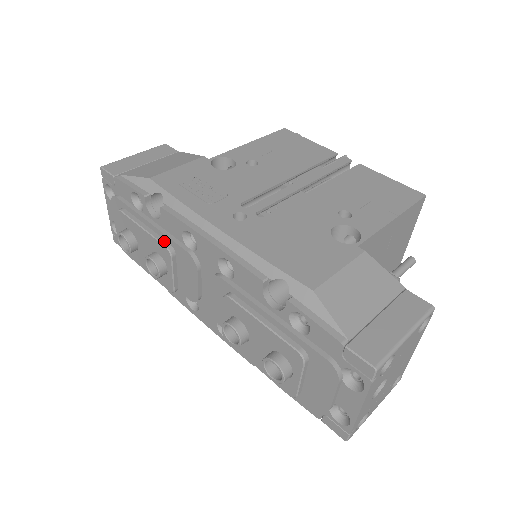
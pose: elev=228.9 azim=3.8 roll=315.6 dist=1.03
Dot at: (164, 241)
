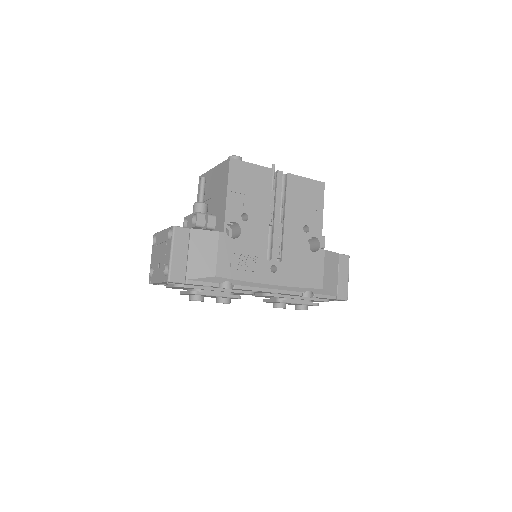
Dot at: (235, 296)
